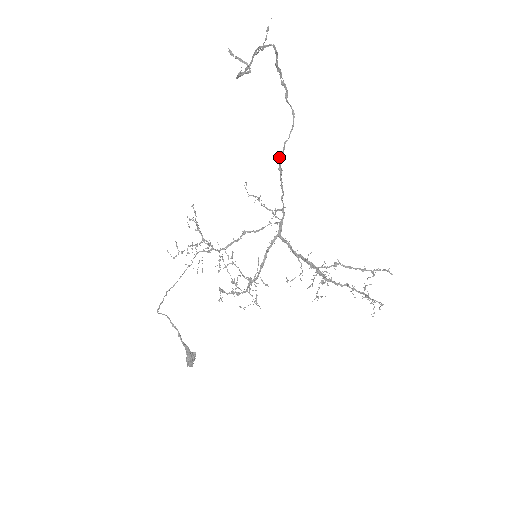
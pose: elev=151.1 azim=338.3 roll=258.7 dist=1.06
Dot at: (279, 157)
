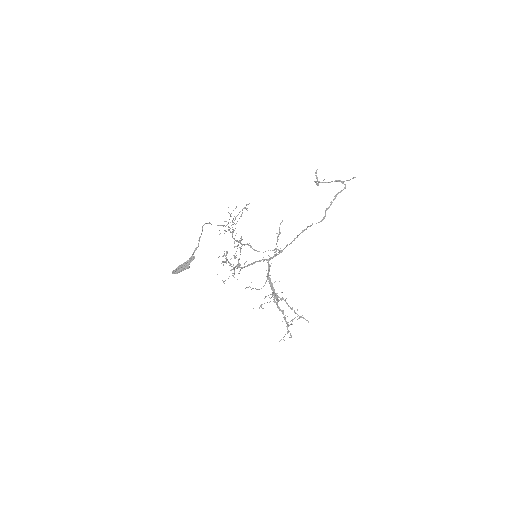
Dot at: (308, 226)
